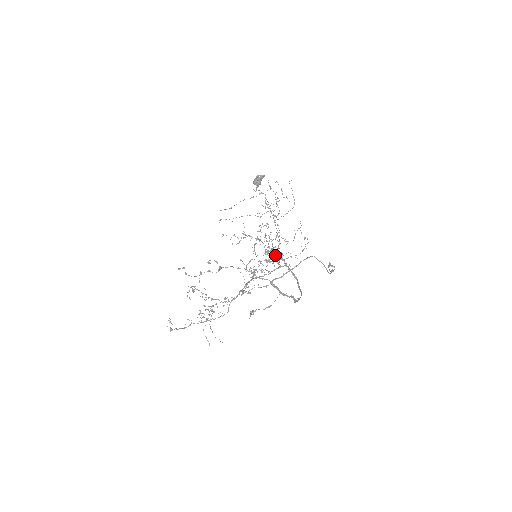
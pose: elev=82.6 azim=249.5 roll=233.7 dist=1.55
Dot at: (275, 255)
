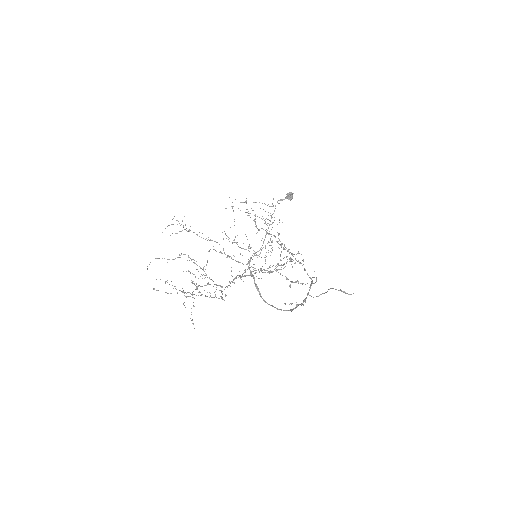
Dot at: (278, 263)
